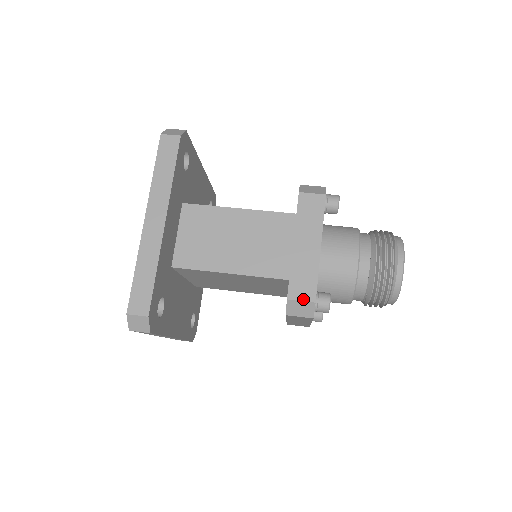
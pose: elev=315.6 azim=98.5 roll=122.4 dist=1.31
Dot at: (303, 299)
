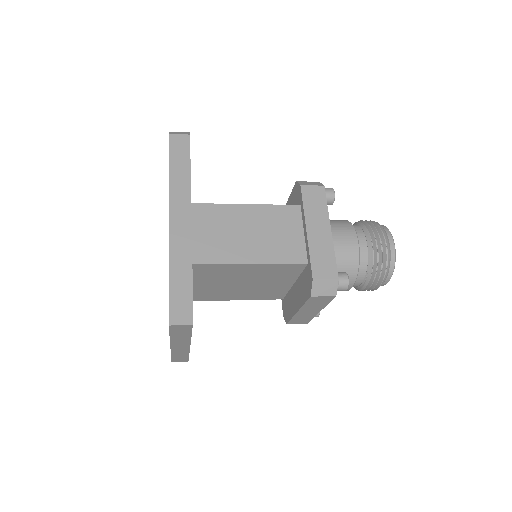
Dot at: (327, 277)
